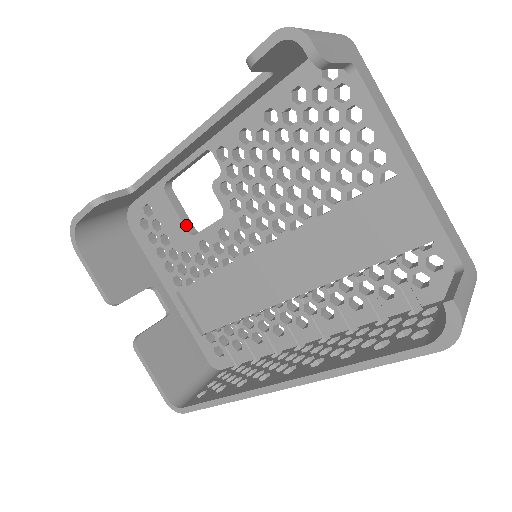
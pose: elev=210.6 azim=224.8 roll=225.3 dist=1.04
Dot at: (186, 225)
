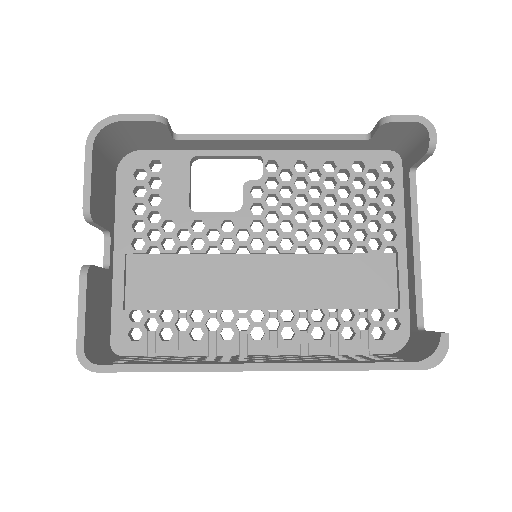
Dot at: (190, 199)
